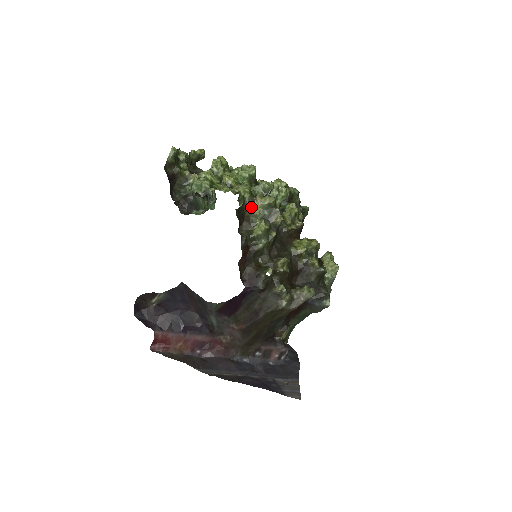
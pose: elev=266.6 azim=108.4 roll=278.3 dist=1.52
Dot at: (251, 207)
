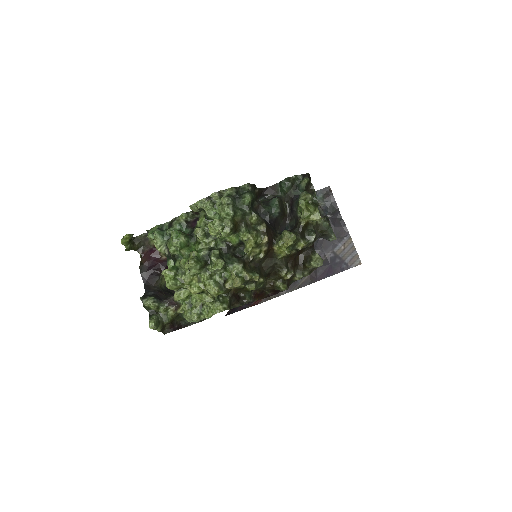
Dot at: occluded
